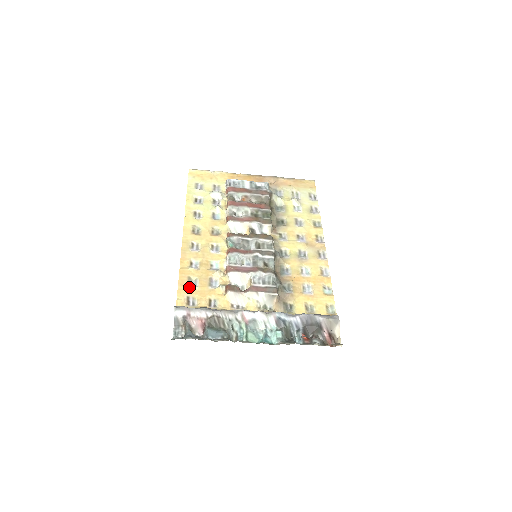
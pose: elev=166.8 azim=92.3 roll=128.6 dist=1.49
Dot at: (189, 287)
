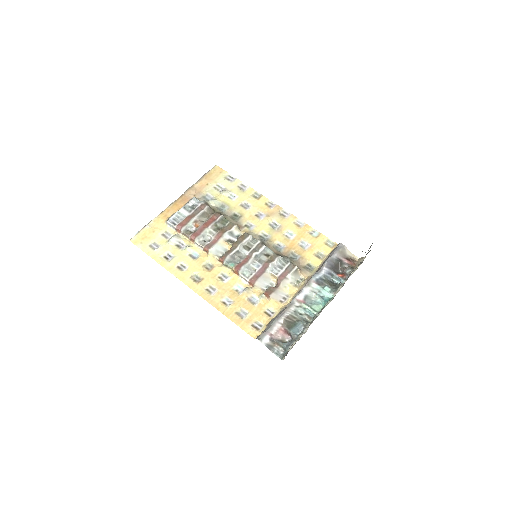
Dot at: (244, 319)
